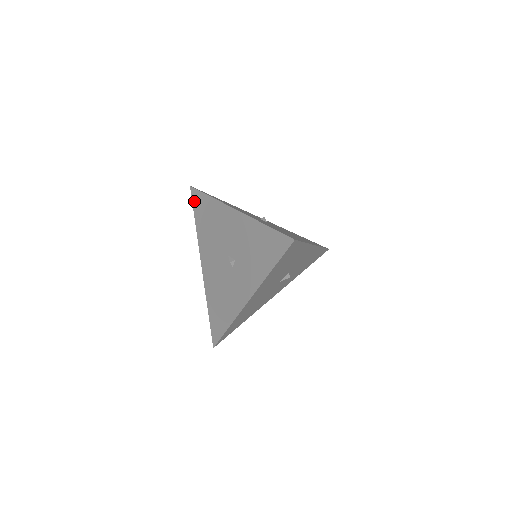
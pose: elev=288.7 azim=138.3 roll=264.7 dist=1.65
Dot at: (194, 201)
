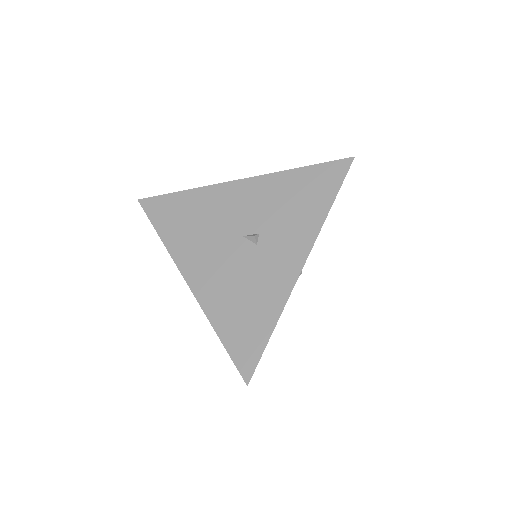
Dot at: (151, 212)
